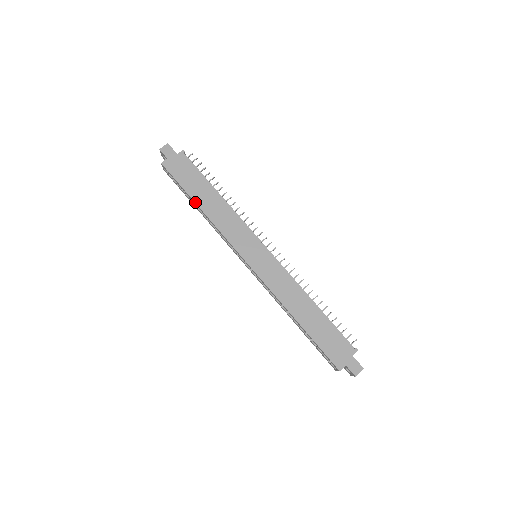
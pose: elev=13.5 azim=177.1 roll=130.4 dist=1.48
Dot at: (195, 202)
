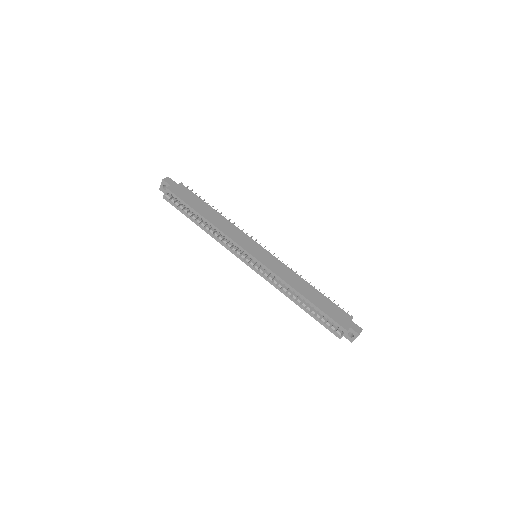
Dot at: (201, 215)
